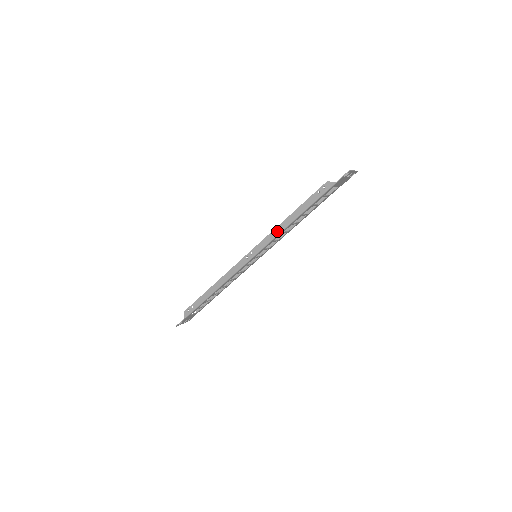
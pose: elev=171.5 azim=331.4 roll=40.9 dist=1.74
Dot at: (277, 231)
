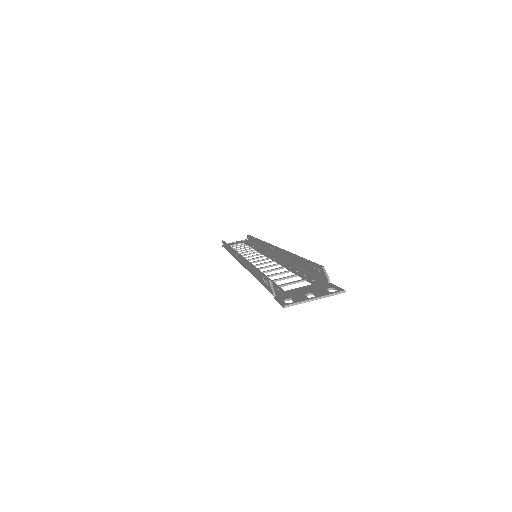
Dot at: (246, 266)
